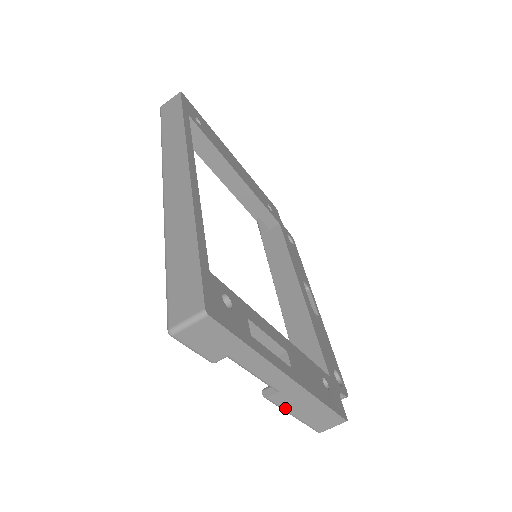
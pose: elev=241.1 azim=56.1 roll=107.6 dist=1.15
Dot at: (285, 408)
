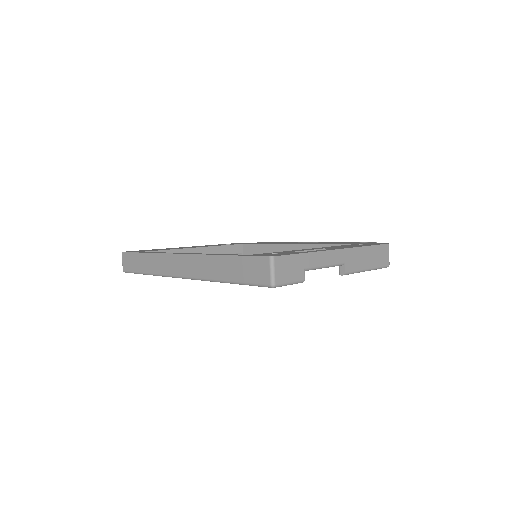
Dot at: (358, 270)
